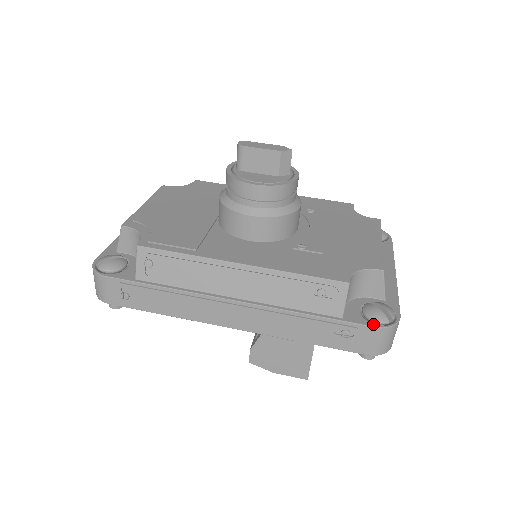
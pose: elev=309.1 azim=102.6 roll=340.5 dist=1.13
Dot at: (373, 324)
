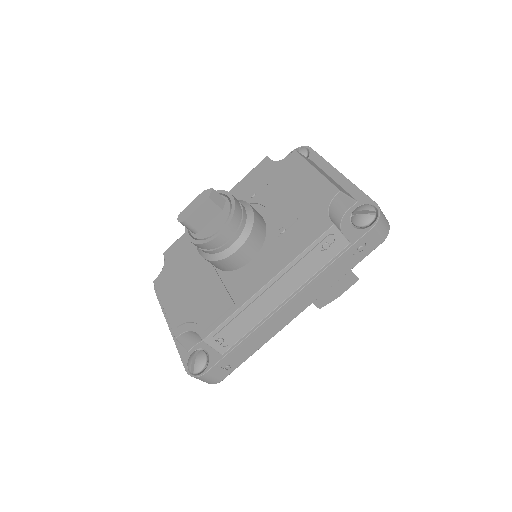
Dot at: (369, 227)
